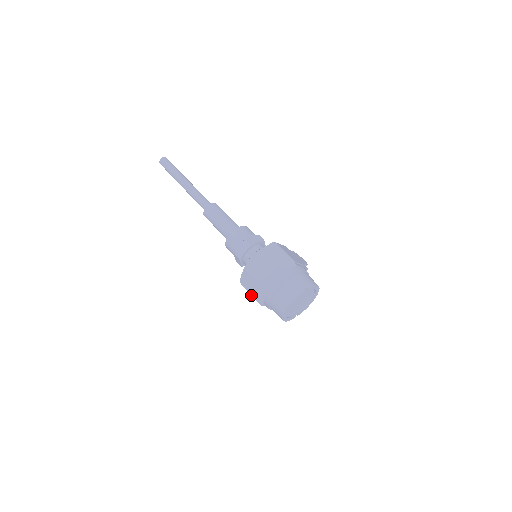
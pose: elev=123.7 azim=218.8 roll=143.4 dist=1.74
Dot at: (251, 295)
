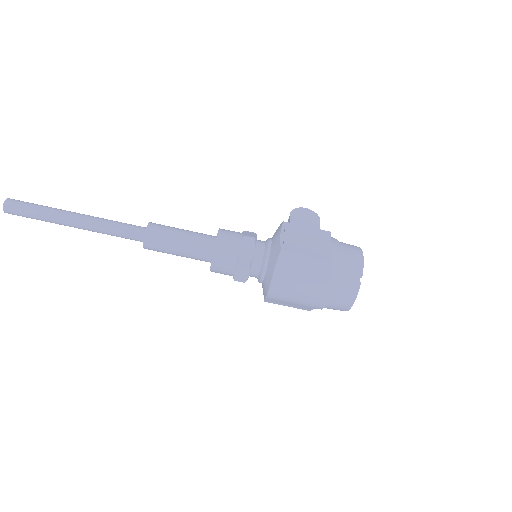
Dot at: occluded
